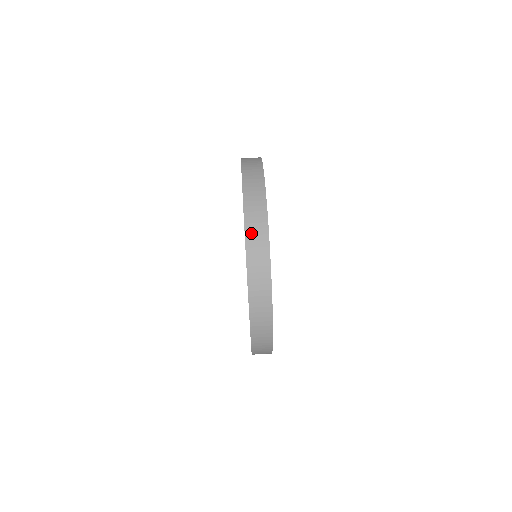
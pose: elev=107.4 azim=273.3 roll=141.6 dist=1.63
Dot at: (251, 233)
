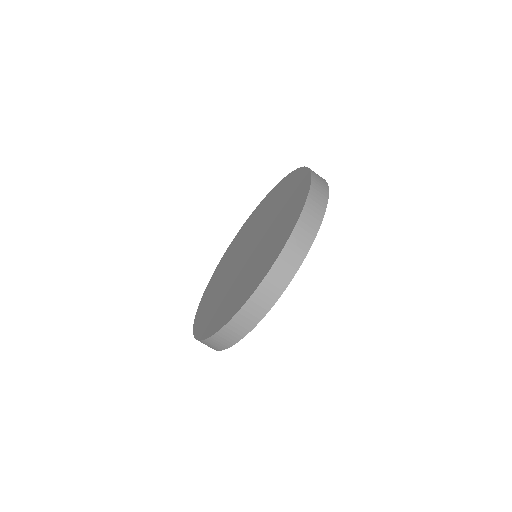
Dot at: (285, 258)
